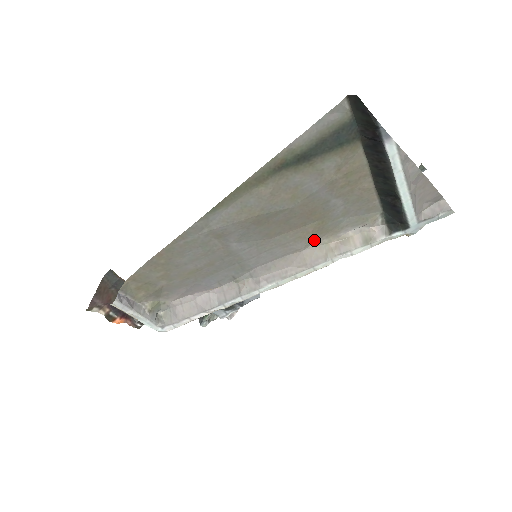
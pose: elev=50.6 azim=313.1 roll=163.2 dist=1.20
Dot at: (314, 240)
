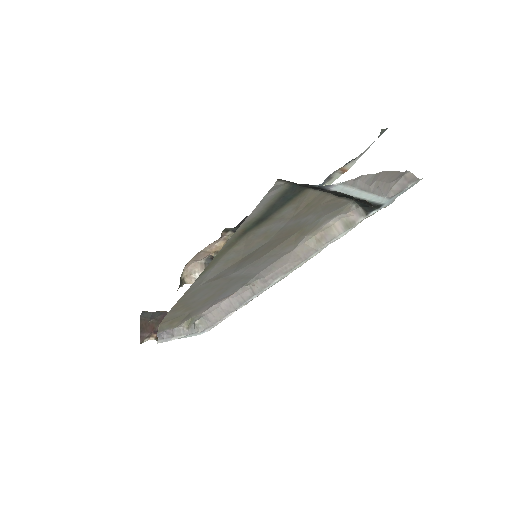
Dot at: (300, 240)
